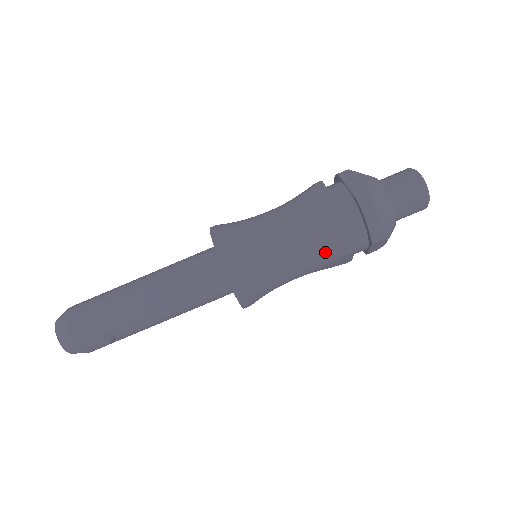
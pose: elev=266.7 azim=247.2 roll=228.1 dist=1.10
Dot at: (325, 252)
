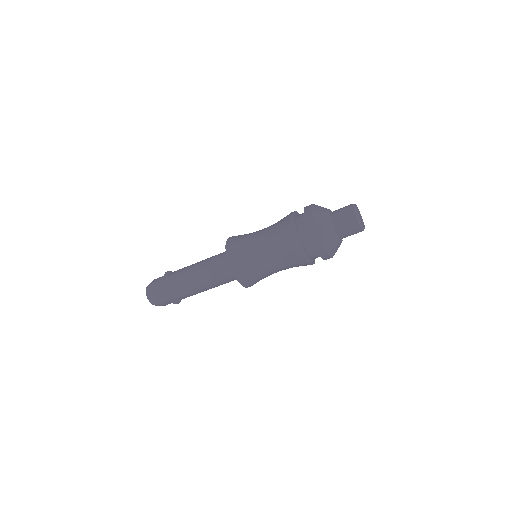
Dot at: (297, 266)
